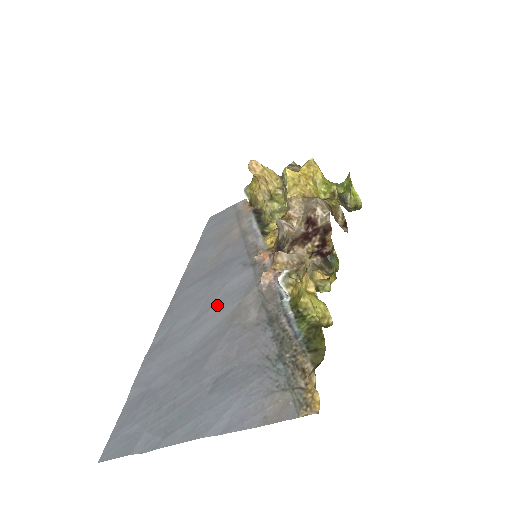
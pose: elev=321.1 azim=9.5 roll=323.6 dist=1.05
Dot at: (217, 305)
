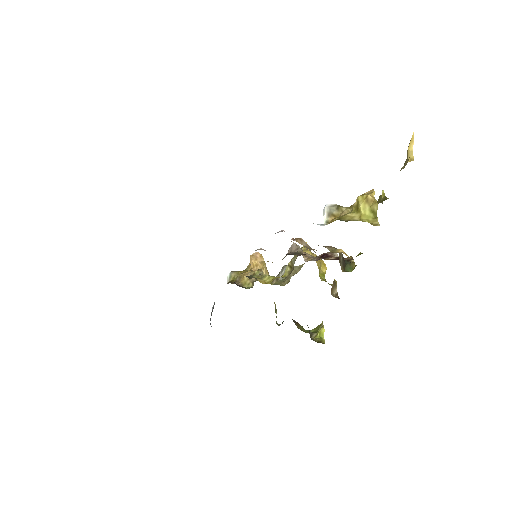
Dot at: occluded
